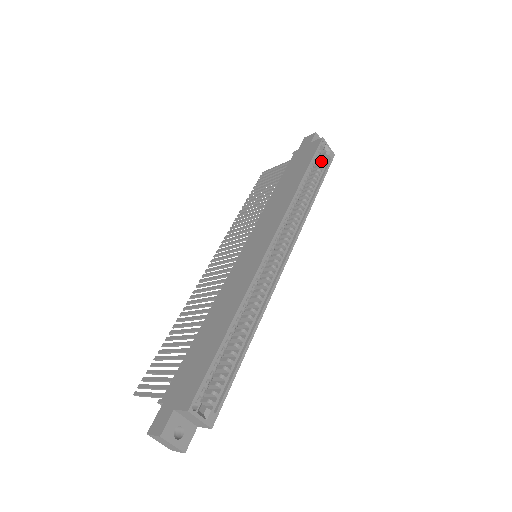
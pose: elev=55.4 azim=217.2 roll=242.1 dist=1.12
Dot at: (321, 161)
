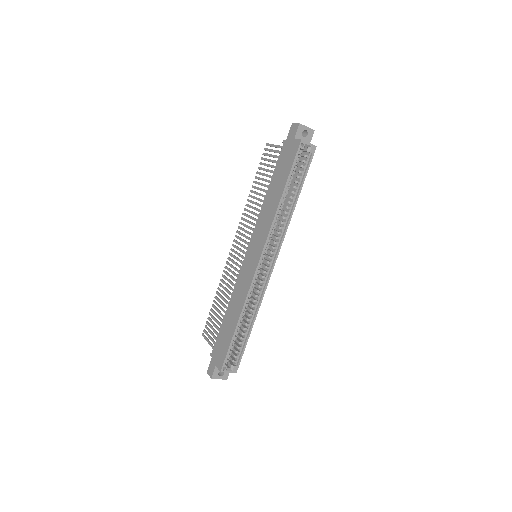
Dot at: (303, 160)
